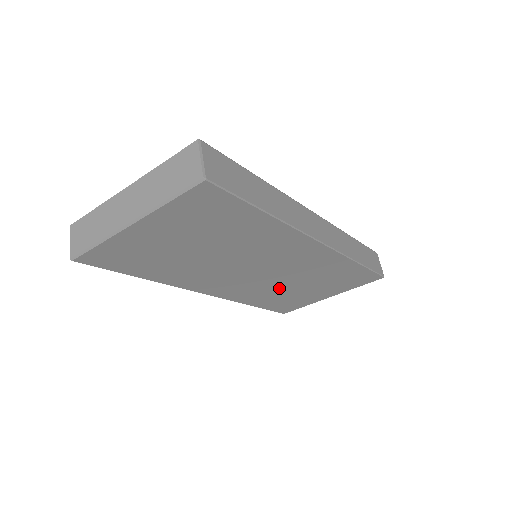
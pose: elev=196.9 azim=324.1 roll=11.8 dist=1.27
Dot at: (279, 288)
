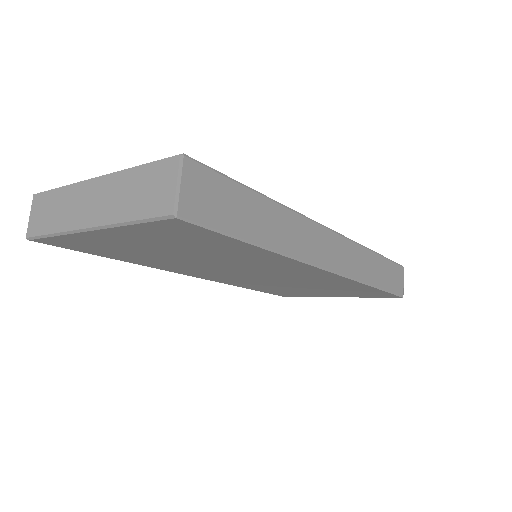
Dot at: (279, 285)
